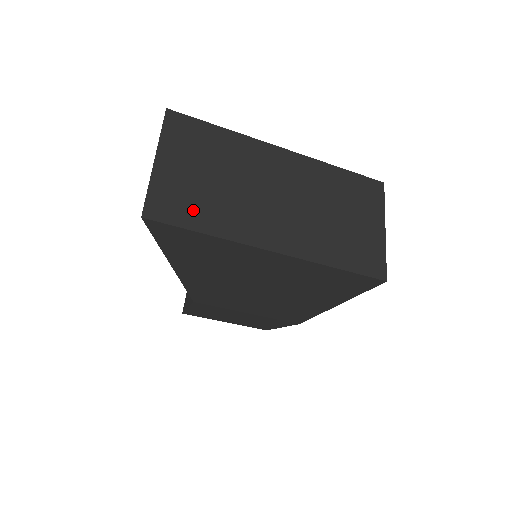
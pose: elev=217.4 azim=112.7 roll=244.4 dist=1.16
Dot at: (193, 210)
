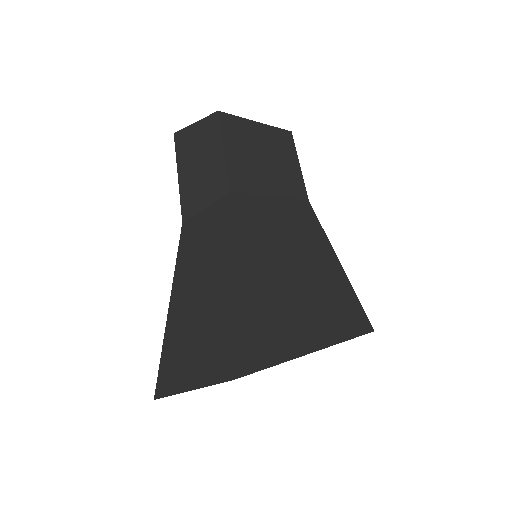
Dot at: occluded
